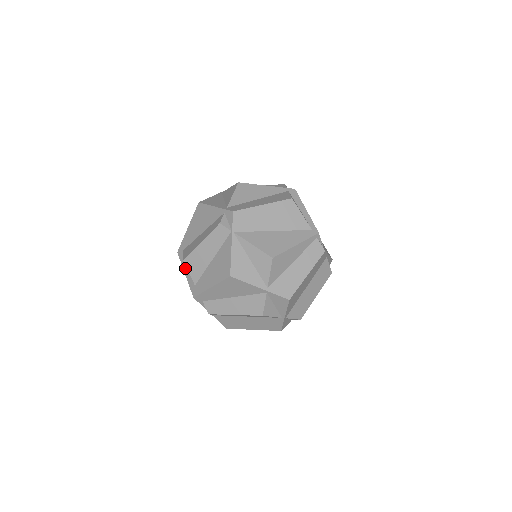
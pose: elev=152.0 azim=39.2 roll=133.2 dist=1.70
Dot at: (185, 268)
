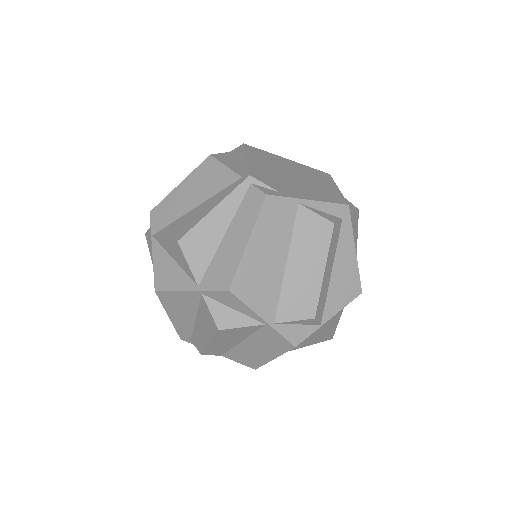
Dot at: occluded
